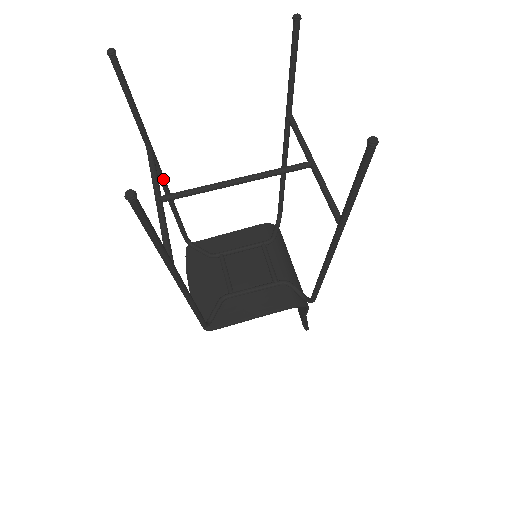
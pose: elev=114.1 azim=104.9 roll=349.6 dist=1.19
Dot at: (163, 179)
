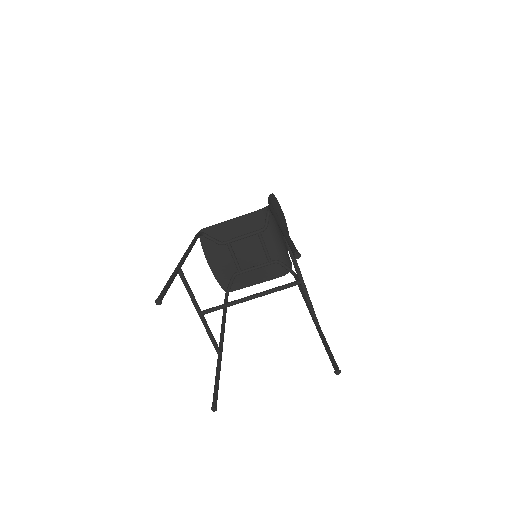
Dot at: occluded
